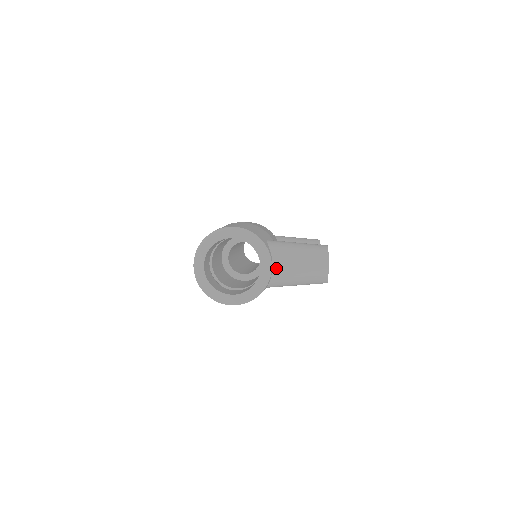
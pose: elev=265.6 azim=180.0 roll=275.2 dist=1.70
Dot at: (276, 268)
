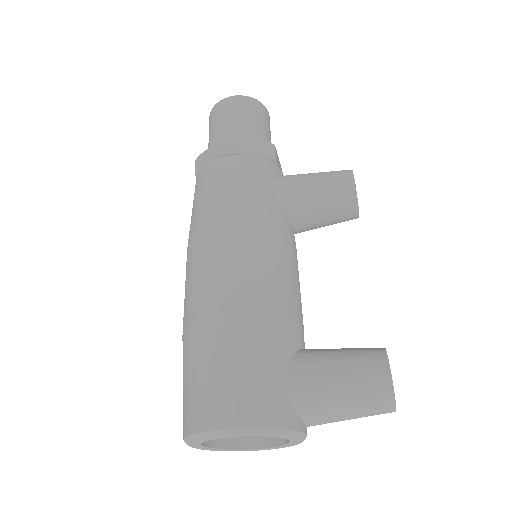
Dot at: occluded
